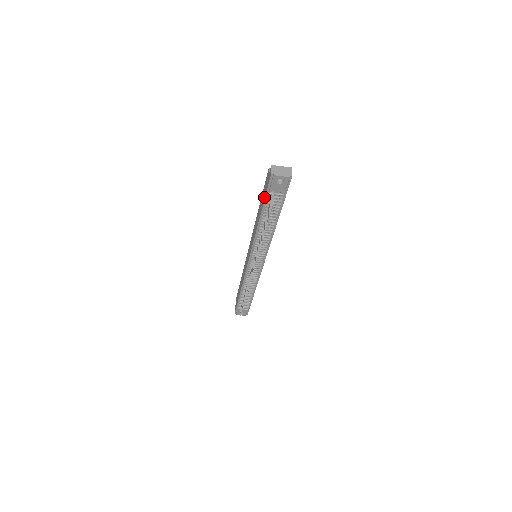
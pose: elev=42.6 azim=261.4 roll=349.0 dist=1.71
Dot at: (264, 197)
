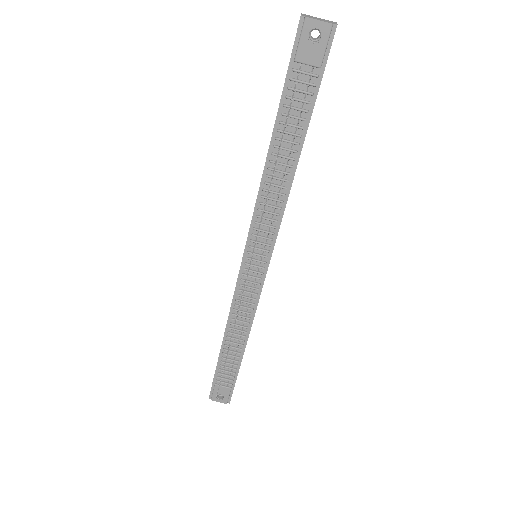
Dot at: (283, 87)
